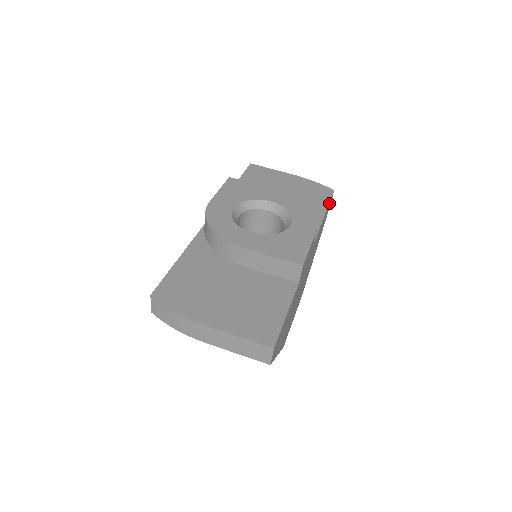
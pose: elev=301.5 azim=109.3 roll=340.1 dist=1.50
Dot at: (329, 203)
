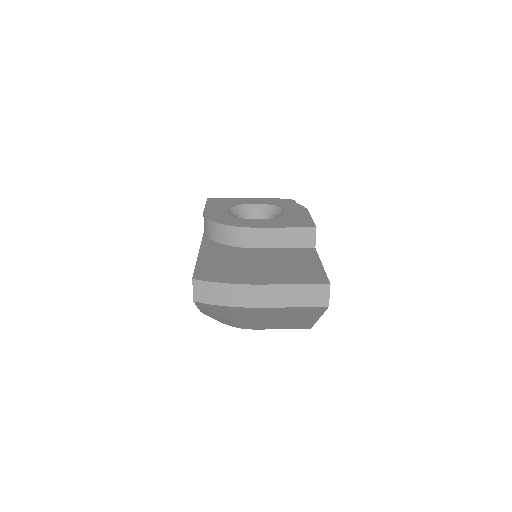
Dot at: occluded
